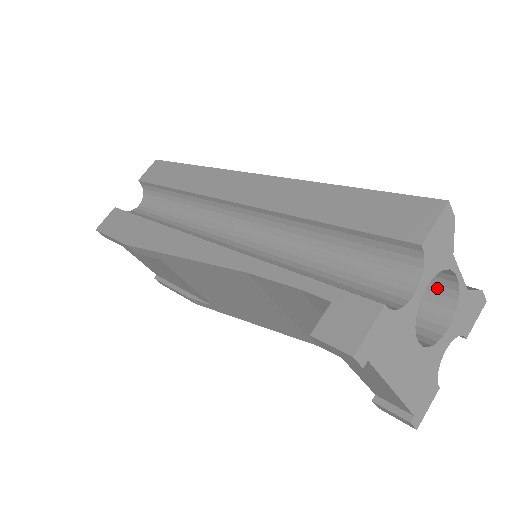
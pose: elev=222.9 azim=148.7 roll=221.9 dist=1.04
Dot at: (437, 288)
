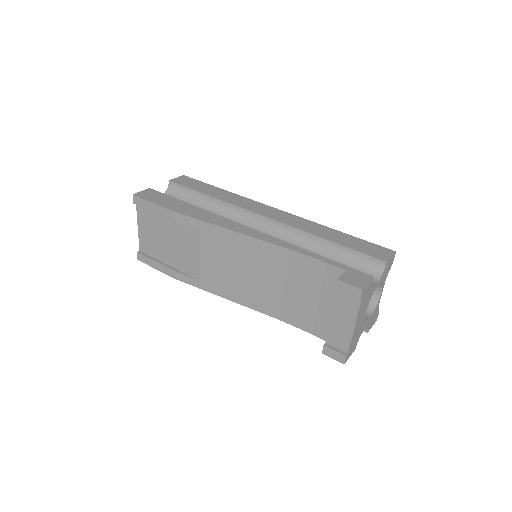
Dot at: occluded
